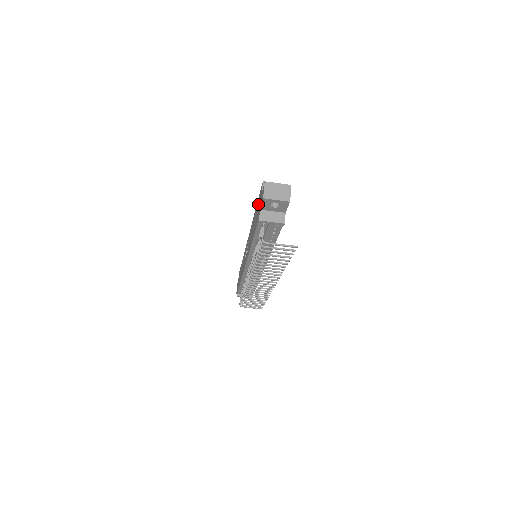
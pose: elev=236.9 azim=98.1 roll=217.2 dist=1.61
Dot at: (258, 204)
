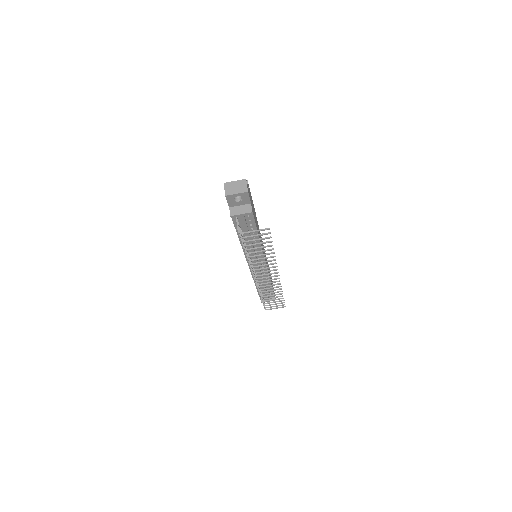
Dot at: occluded
